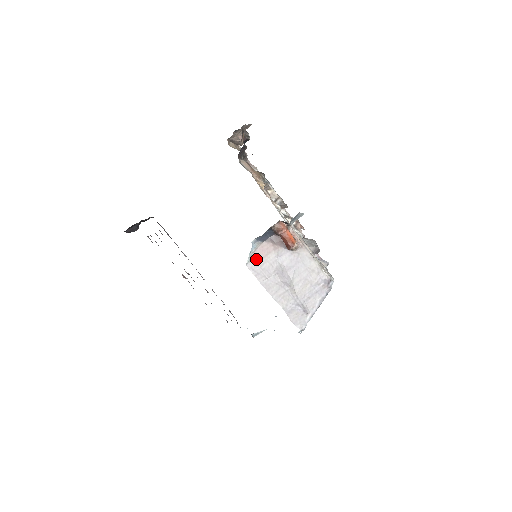
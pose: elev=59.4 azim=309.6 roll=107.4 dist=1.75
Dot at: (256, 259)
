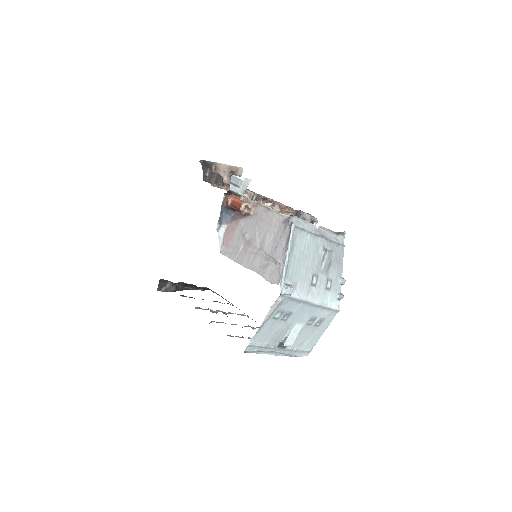
Dot at: (226, 243)
